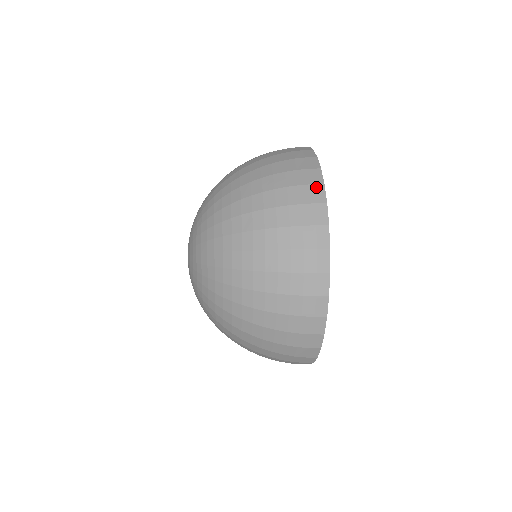
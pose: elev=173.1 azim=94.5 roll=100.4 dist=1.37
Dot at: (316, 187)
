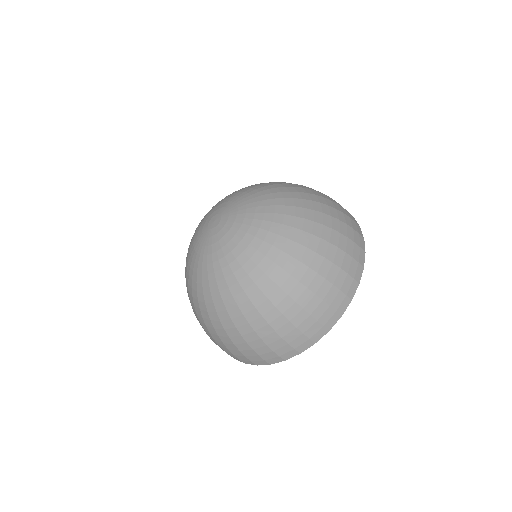
Dot at: occluded
